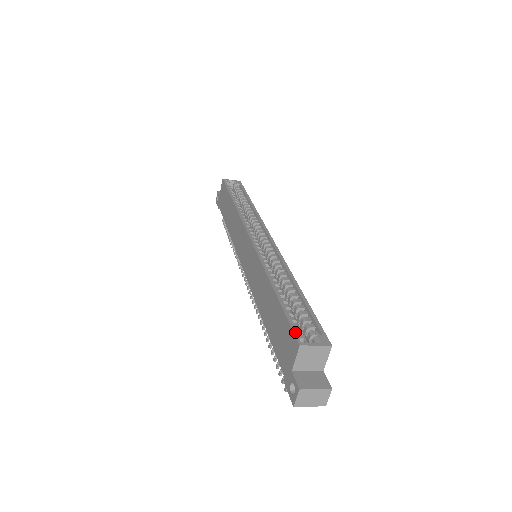
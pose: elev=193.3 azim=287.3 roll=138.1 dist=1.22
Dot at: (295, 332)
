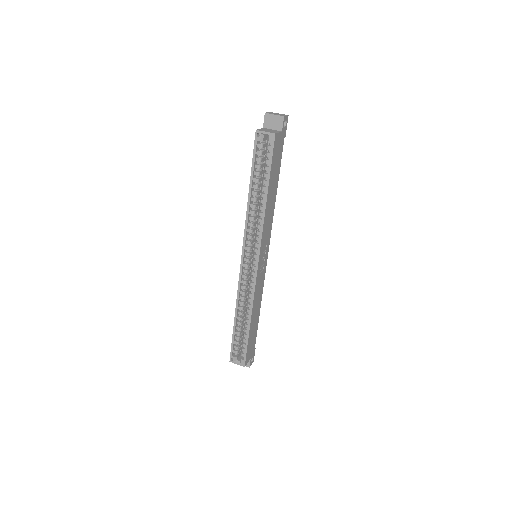
Dot at: (231, 354)
